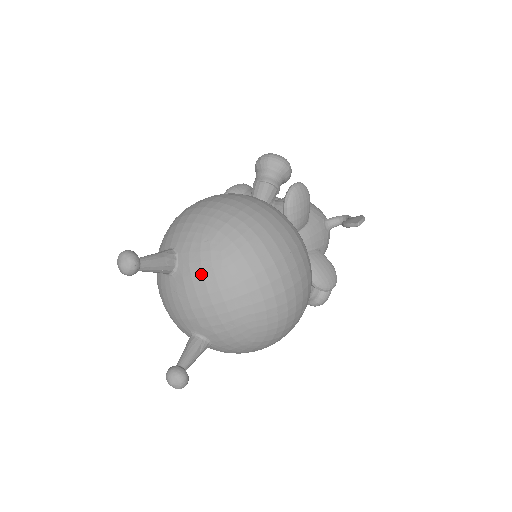
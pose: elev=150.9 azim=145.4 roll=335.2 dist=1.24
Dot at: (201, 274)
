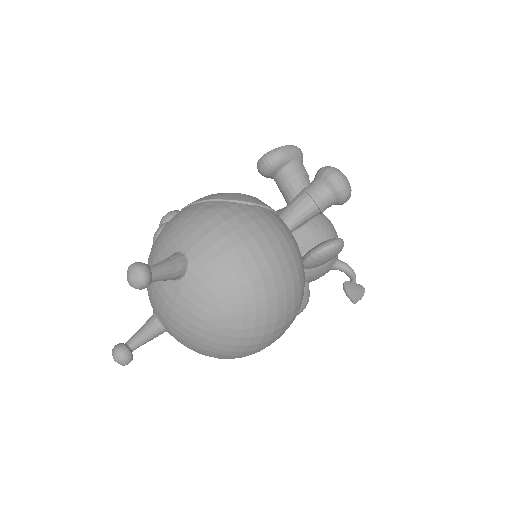
Dot at: (197, 308)
